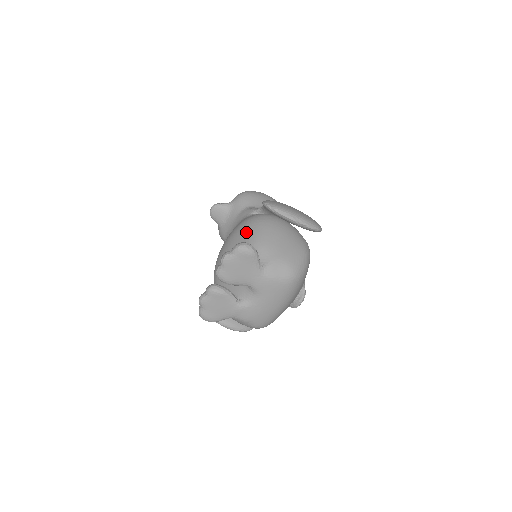
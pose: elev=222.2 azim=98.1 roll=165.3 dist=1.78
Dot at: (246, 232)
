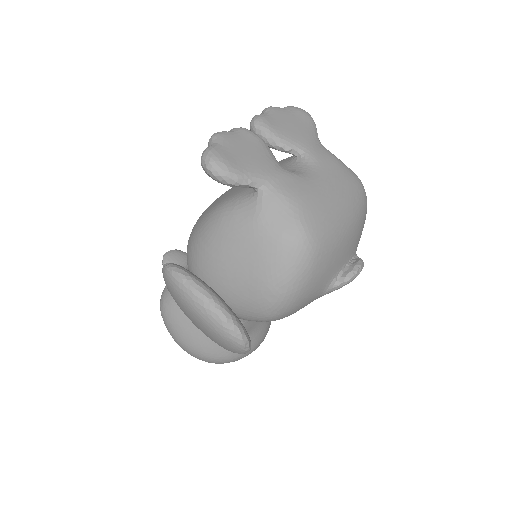
Dot at: occluded
